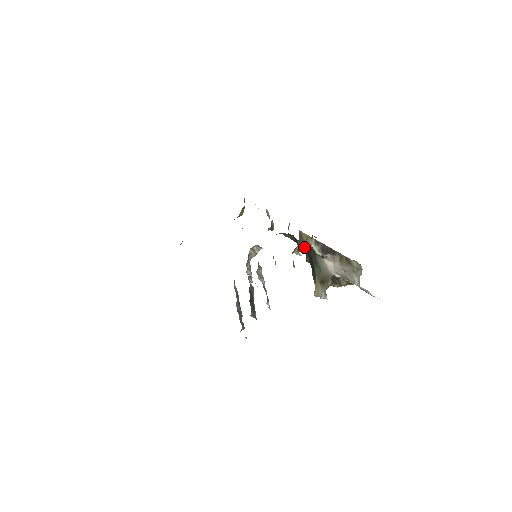
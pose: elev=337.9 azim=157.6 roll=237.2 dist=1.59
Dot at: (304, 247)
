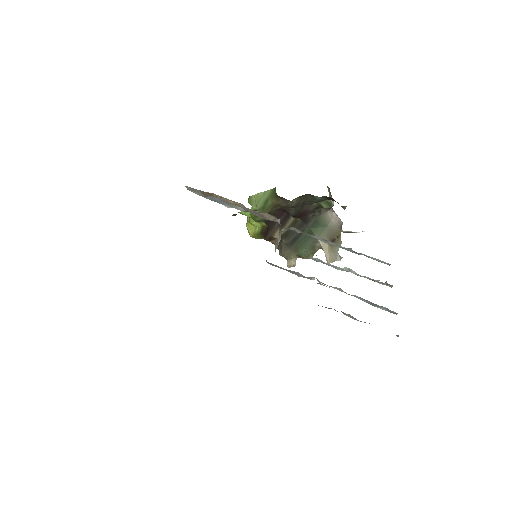
Dot at: occluded
